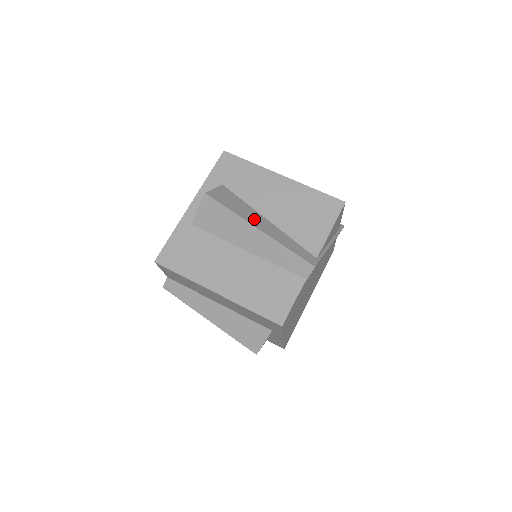
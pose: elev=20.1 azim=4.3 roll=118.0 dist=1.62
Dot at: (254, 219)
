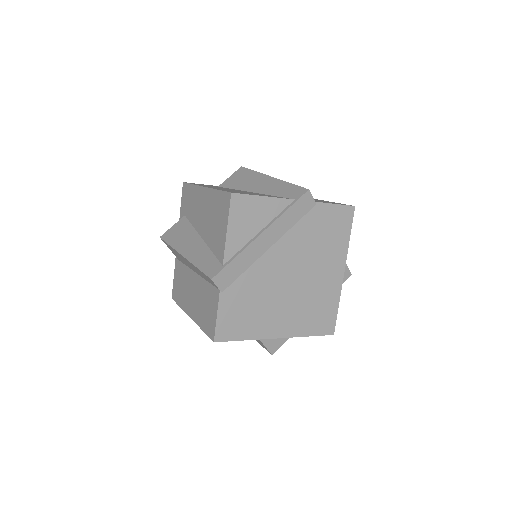
Dot at: (187, 245)
